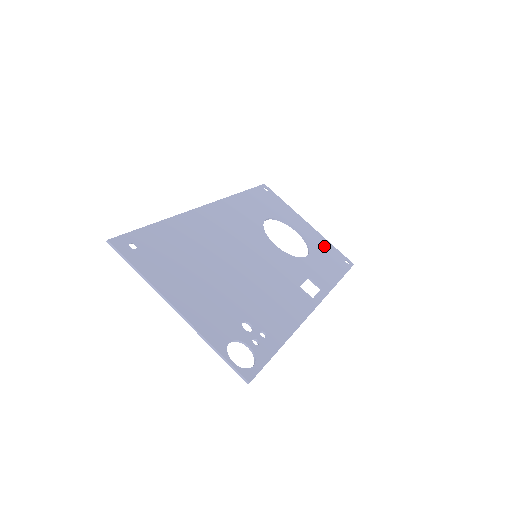
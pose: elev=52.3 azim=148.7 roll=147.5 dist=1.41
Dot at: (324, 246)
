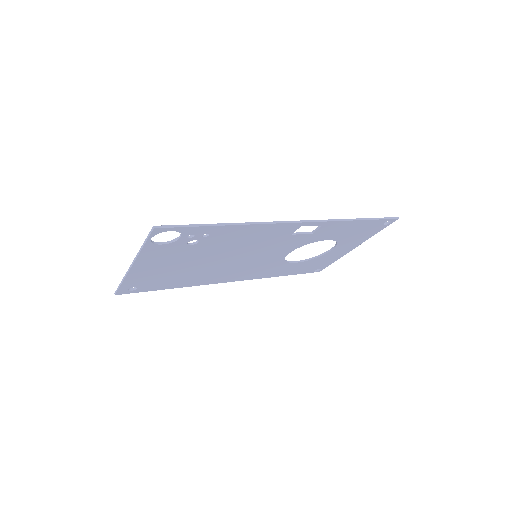
Dot at: (361, 235)
